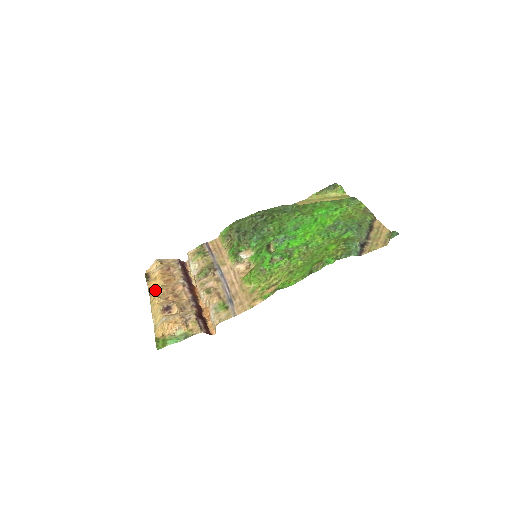
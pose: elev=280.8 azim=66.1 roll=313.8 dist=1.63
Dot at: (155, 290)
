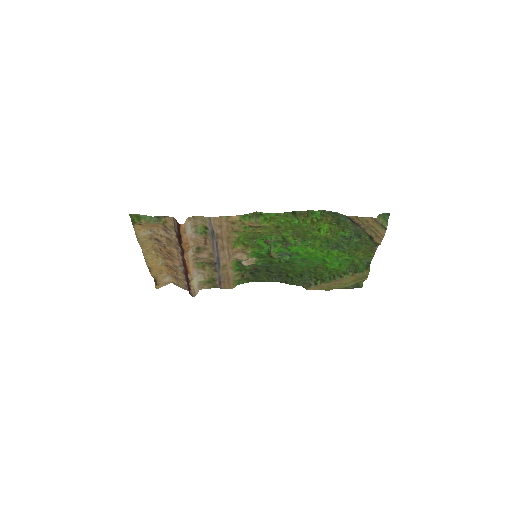
Dot at: (155, 266)
